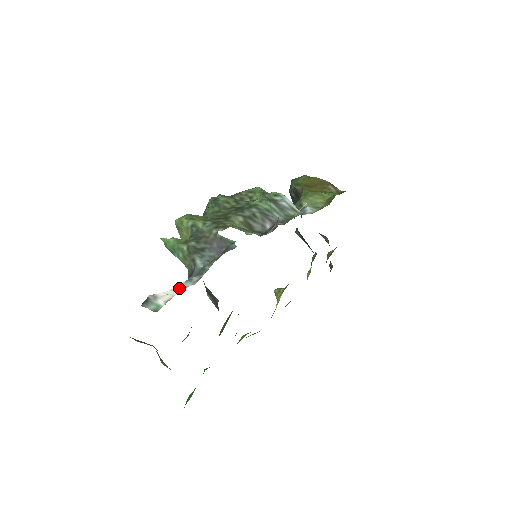
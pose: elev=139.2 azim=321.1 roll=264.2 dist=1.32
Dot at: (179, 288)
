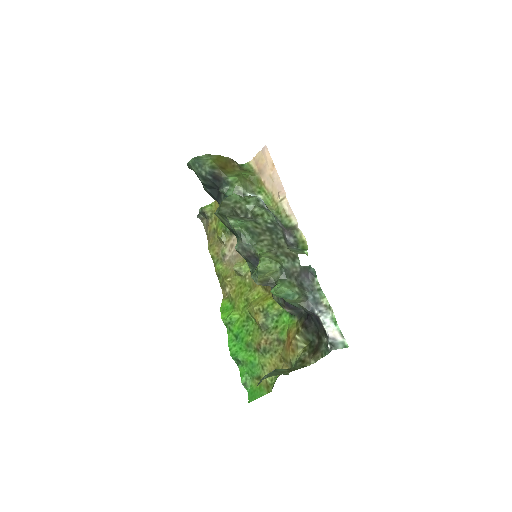
Dot at: (330, 322)
